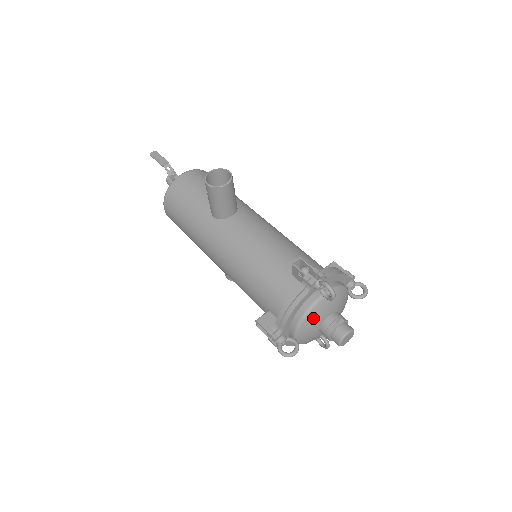
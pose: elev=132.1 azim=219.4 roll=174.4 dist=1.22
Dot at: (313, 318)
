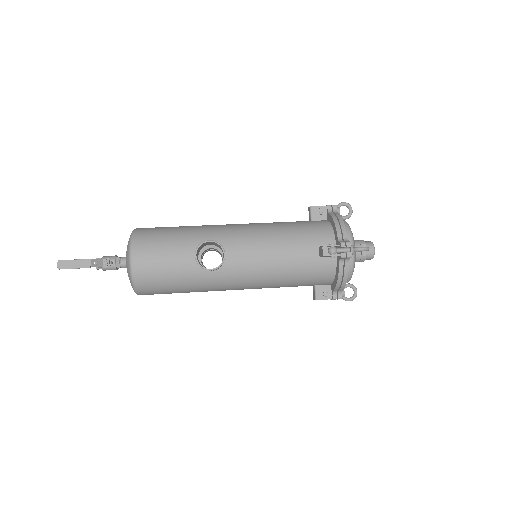
Dot at: (354, 266)
